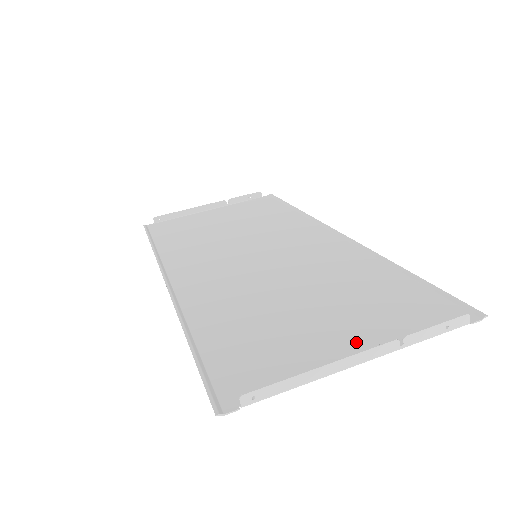
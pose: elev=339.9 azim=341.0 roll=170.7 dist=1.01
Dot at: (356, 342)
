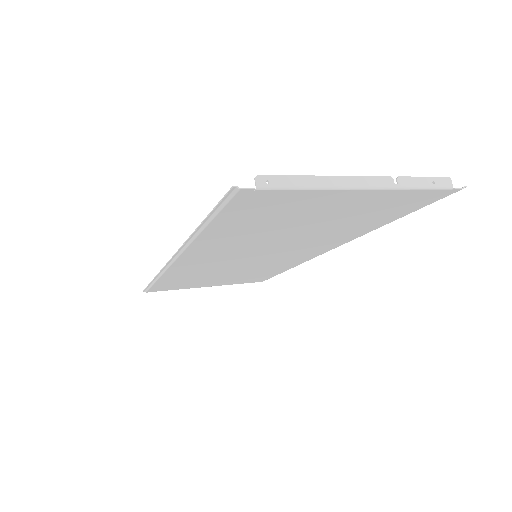
Dot at: (356, 198)
